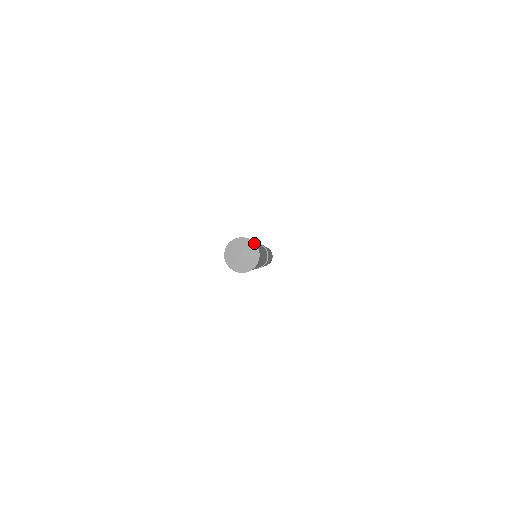
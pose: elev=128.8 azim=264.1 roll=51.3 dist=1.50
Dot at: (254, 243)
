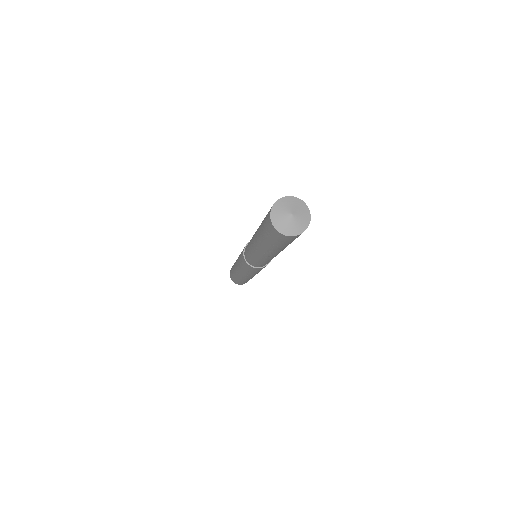
Dot at: occluded
